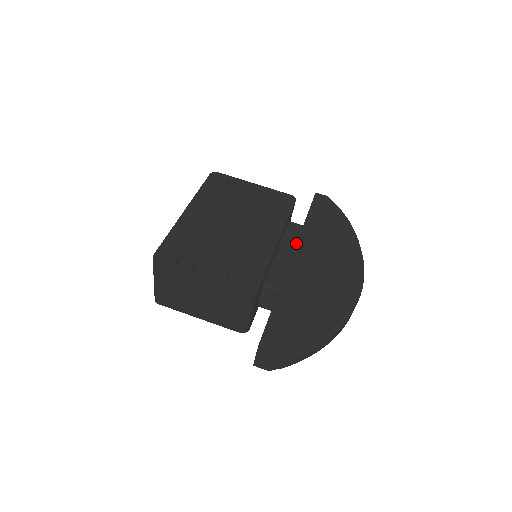
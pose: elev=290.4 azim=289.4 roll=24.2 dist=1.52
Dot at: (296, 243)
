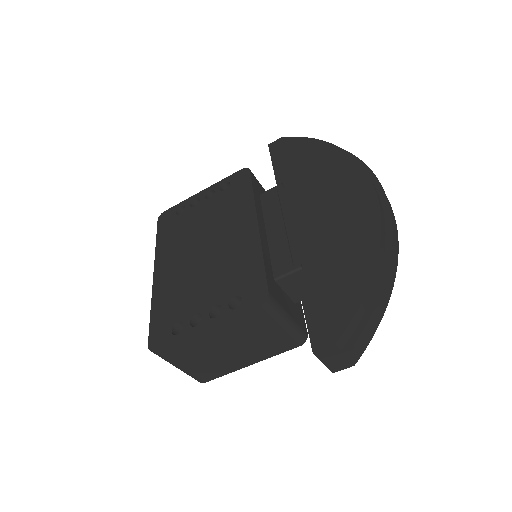
Dot at: (281, 209)
